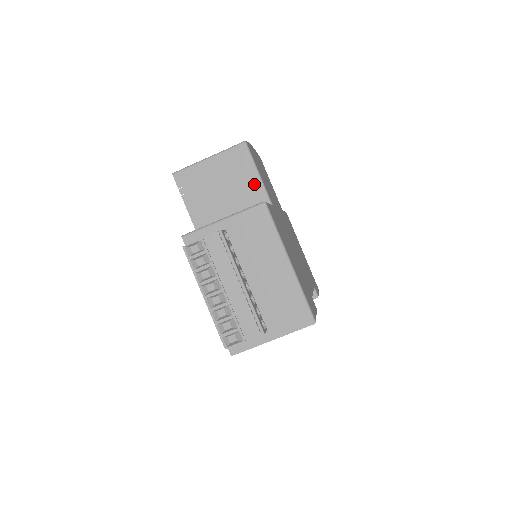
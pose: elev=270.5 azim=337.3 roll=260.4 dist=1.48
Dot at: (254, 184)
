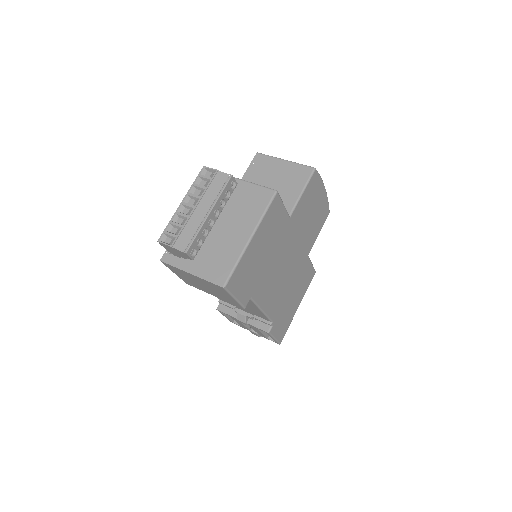
Dot at: (293, 195)
